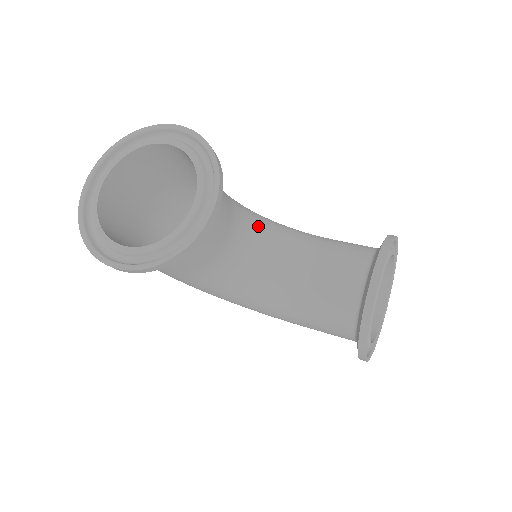
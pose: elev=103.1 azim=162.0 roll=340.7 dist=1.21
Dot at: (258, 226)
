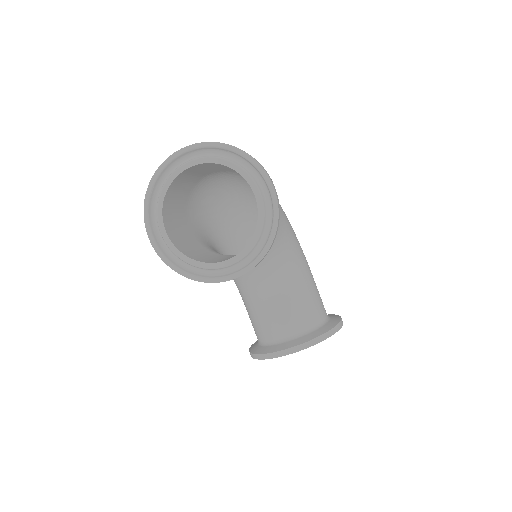
Dot at: (274, 249)
